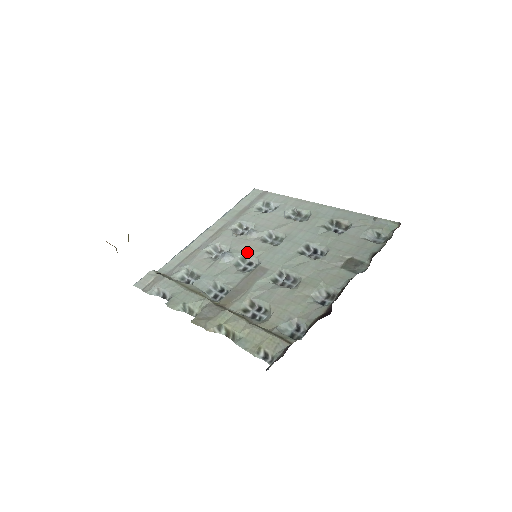
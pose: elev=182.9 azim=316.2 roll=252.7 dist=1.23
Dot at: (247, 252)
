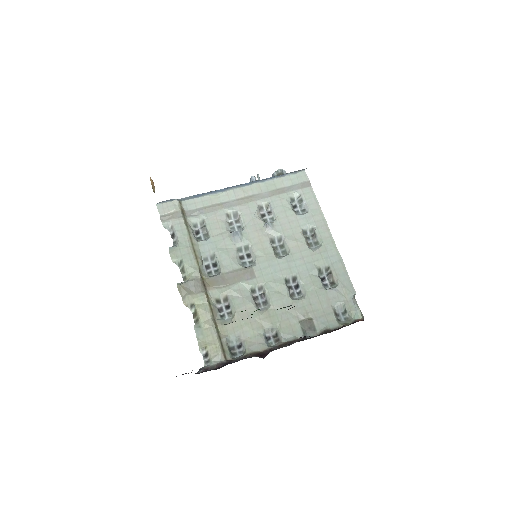
Dot at: (253, 244)
